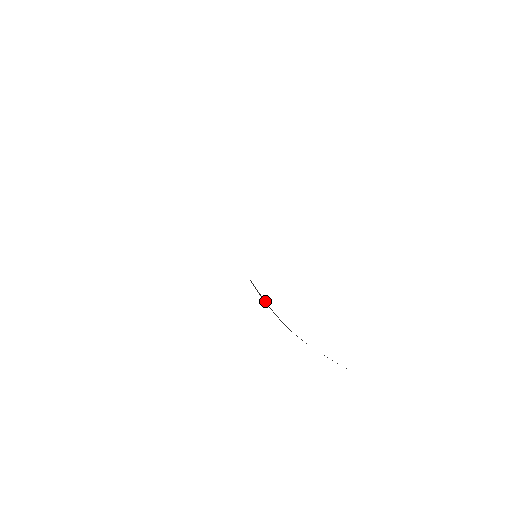
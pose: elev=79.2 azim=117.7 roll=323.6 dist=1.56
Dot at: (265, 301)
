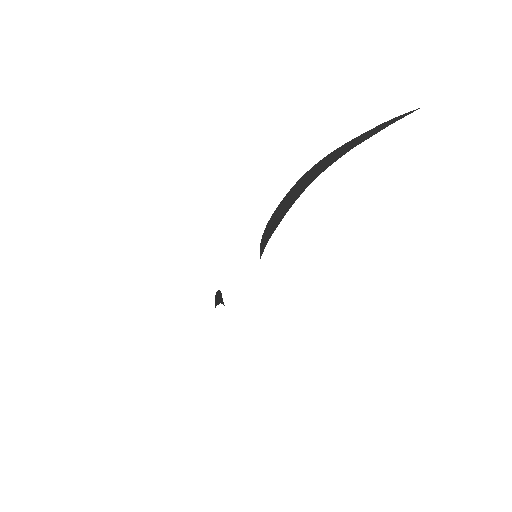
Dot at: (218, 302)
